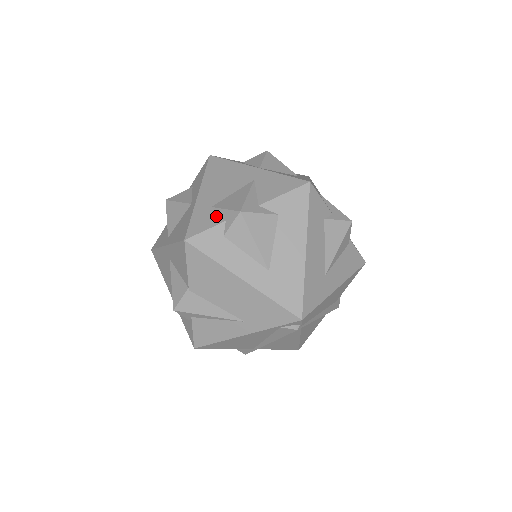
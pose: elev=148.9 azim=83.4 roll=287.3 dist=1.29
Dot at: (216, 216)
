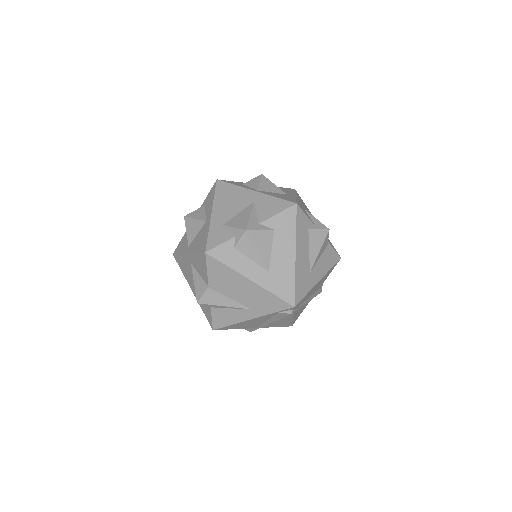
Dot at: (227, 233)
